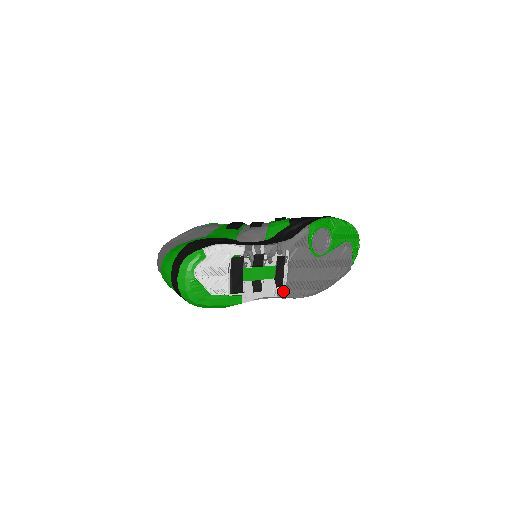
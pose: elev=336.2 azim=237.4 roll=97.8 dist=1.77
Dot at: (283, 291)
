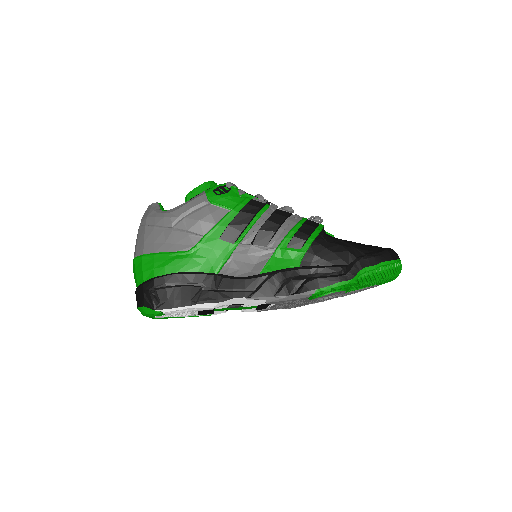
Dot at: (265, 310)
